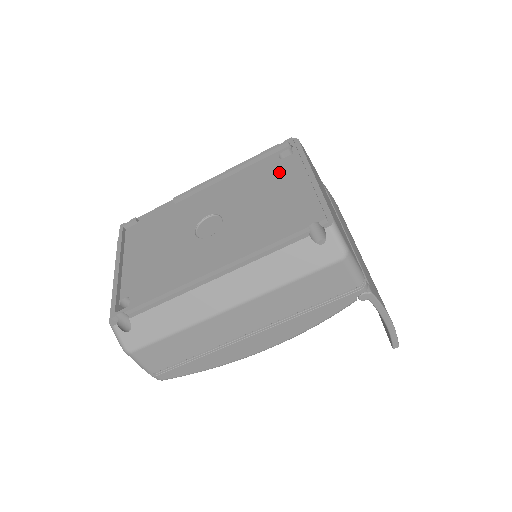
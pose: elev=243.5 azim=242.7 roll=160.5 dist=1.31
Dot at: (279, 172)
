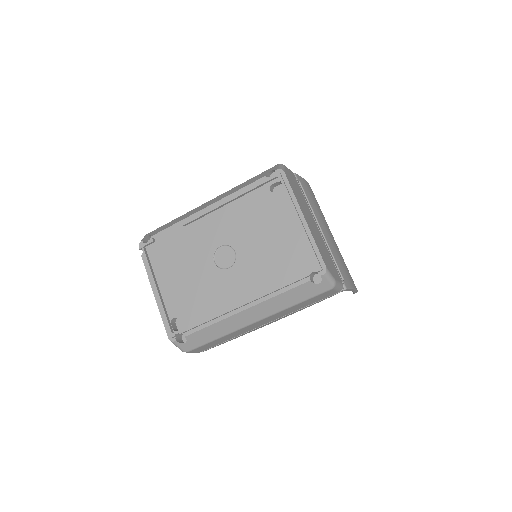
Dot at: (274, 209)
